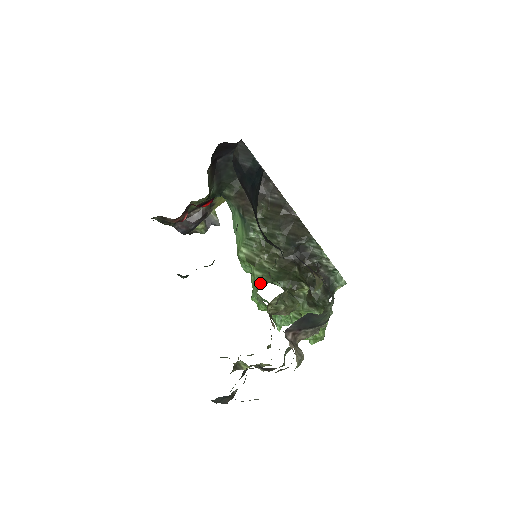
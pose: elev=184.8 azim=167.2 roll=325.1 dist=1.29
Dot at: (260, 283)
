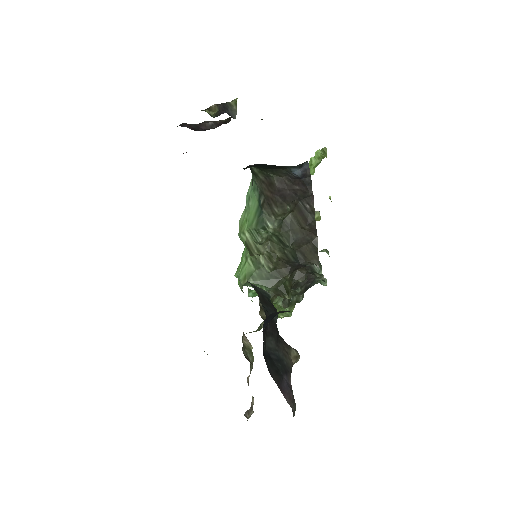
Dot at: (248, 280)
